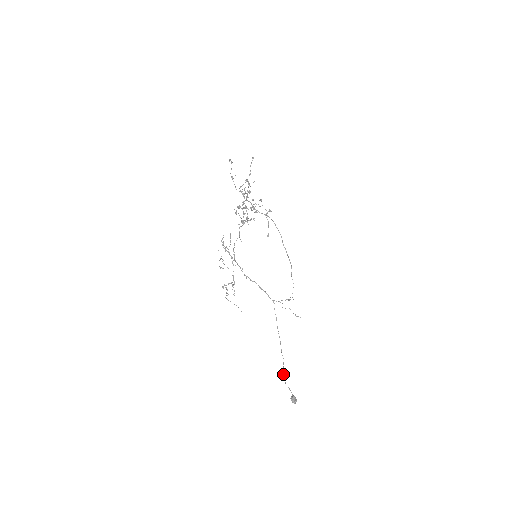
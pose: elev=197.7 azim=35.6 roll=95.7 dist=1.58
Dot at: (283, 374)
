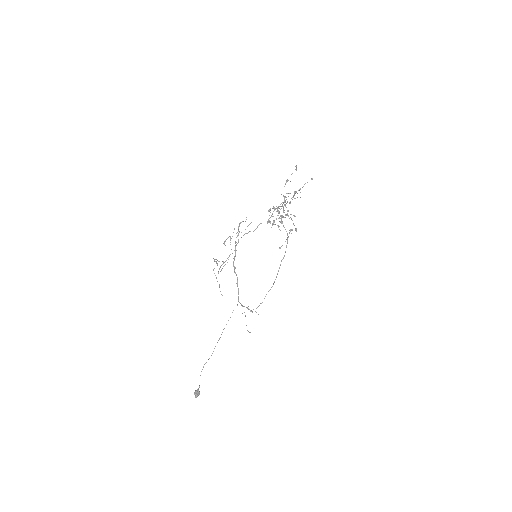
Dot at: occluded
